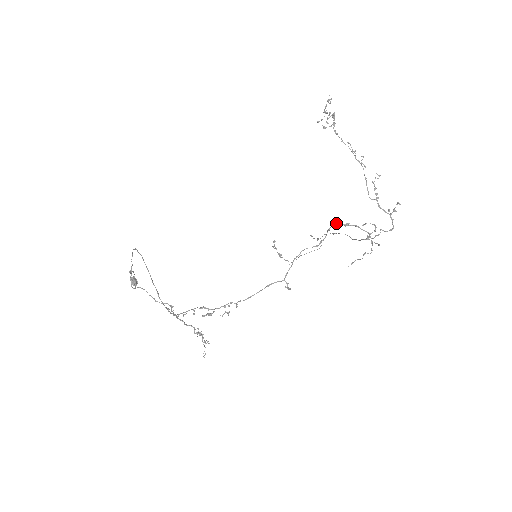
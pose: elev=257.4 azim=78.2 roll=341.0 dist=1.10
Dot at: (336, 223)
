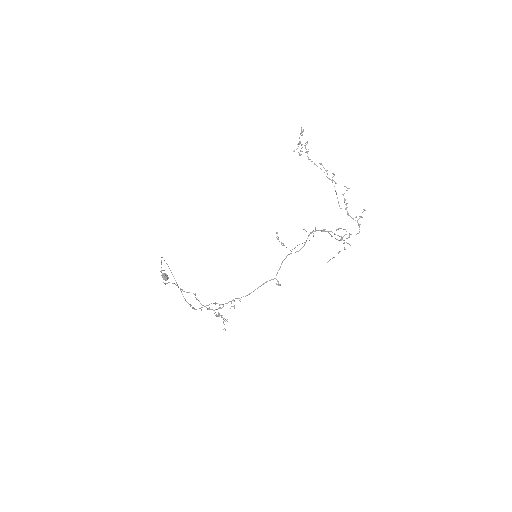
Dot at: (314, 231)
